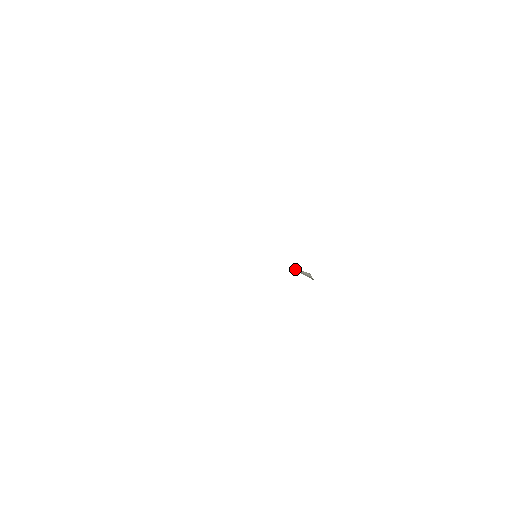
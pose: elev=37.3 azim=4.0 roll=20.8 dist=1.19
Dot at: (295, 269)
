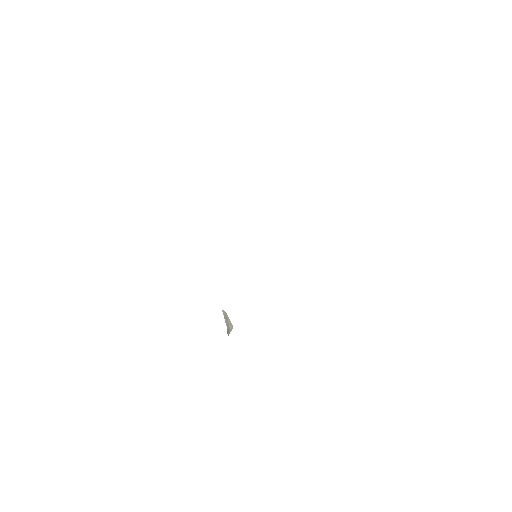
Dot at: occluded
